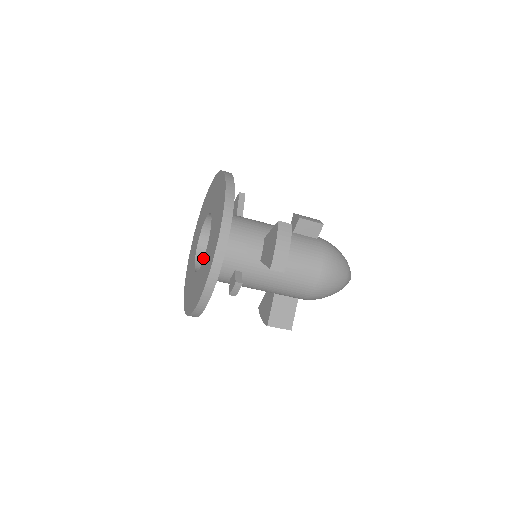
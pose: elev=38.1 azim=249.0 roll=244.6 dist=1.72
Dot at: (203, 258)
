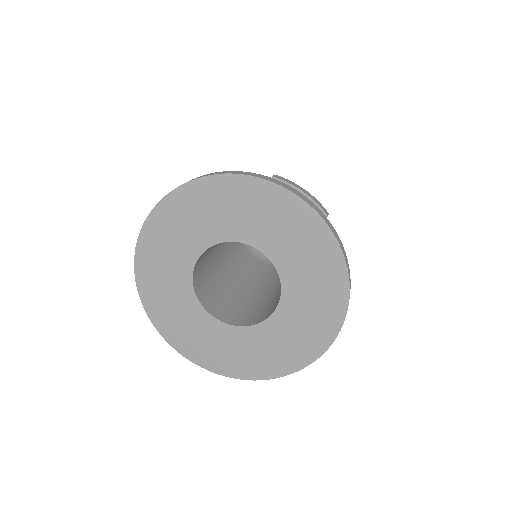
Dot at: occluded
